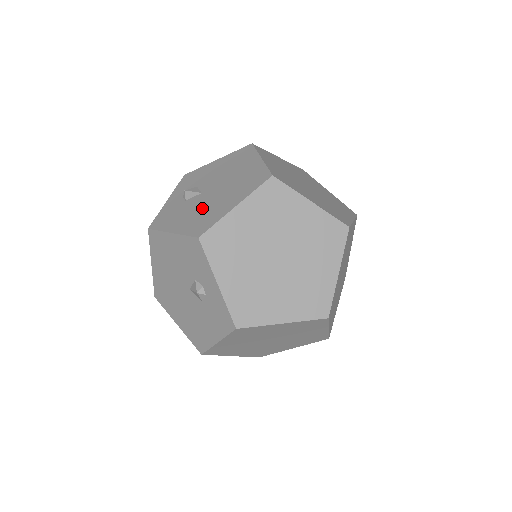
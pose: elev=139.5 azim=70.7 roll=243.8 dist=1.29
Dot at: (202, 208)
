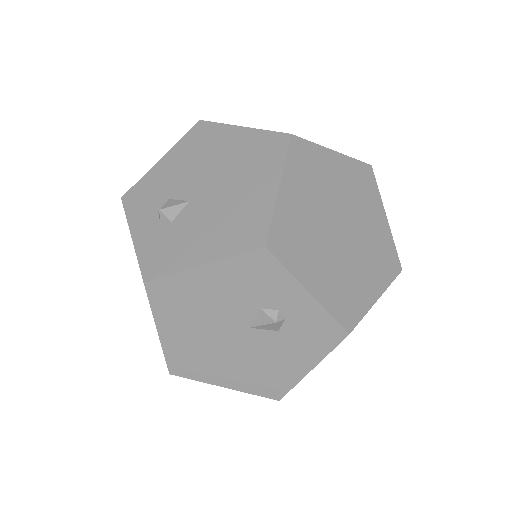
Dot at: (219, 215)
